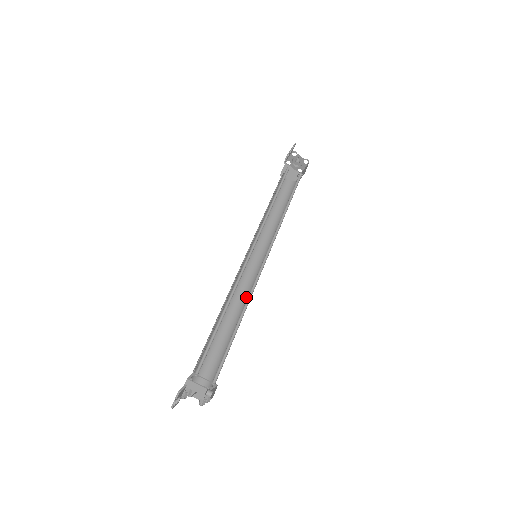
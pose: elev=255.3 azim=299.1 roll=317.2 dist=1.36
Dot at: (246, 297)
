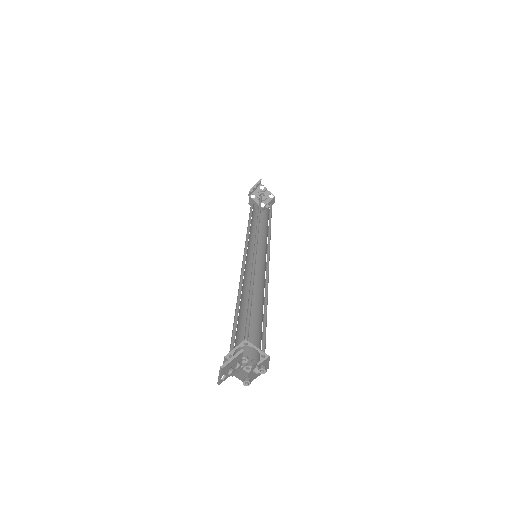
Dot at: (256, 290)
